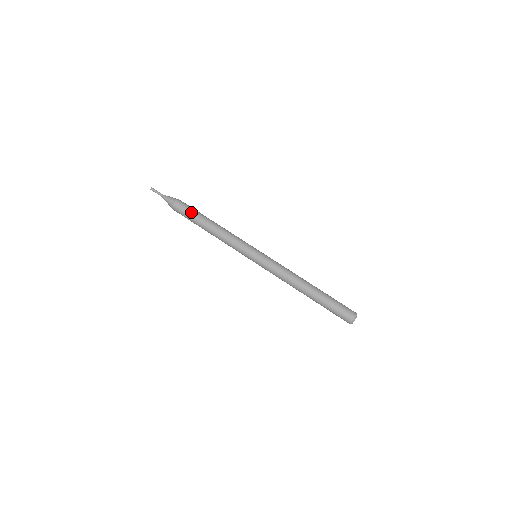
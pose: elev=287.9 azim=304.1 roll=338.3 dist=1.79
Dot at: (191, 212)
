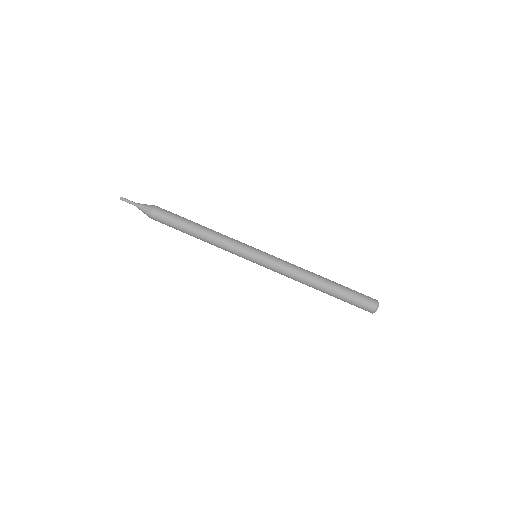
Dot at: (174, 216)
